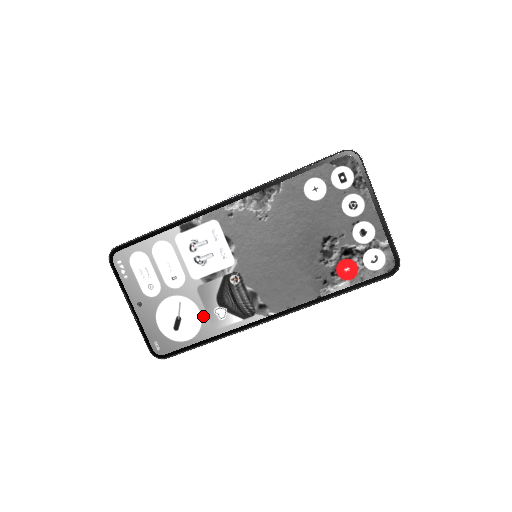
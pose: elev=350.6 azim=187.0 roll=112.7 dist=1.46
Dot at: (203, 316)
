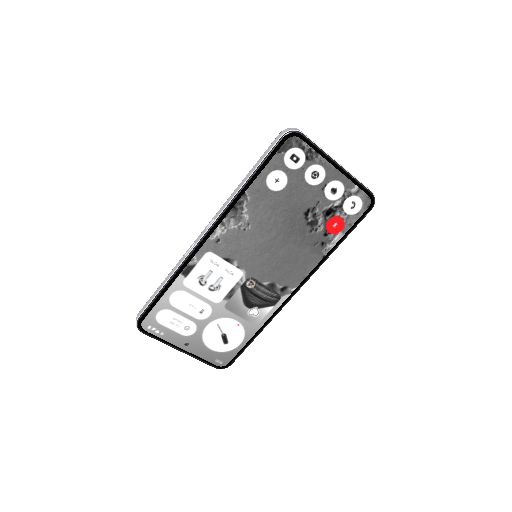
Dot at: (241, 322)
